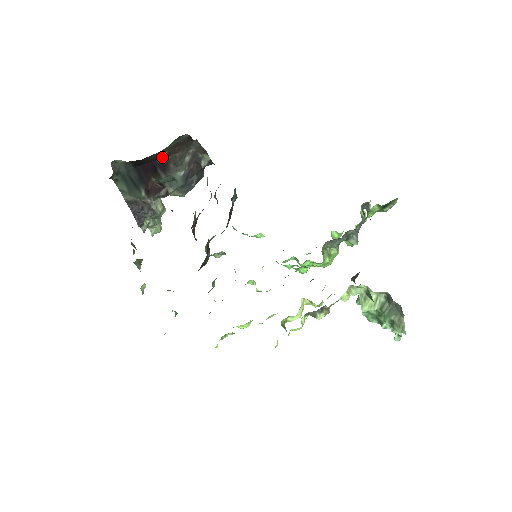
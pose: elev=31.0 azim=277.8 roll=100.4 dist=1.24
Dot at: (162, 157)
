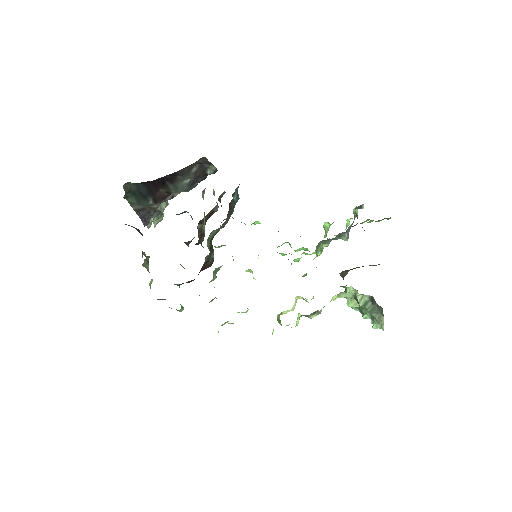
Dot at: (171, 174)
